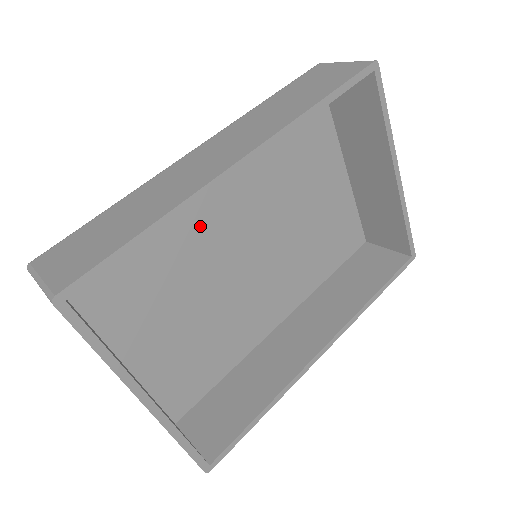
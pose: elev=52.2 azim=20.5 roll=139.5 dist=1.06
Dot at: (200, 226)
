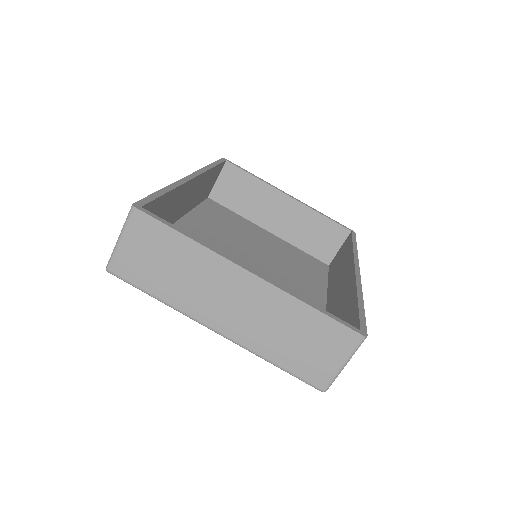
Dot at: occluded
